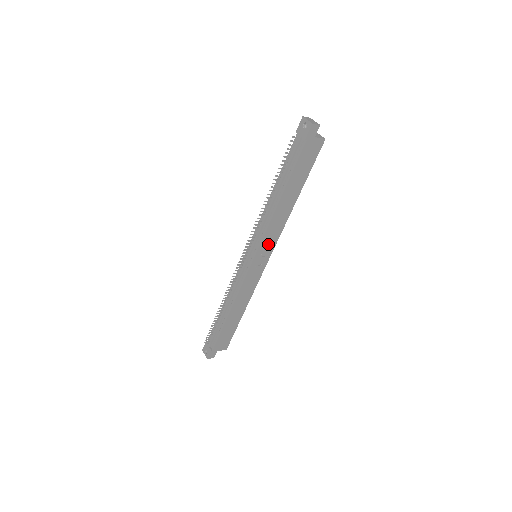
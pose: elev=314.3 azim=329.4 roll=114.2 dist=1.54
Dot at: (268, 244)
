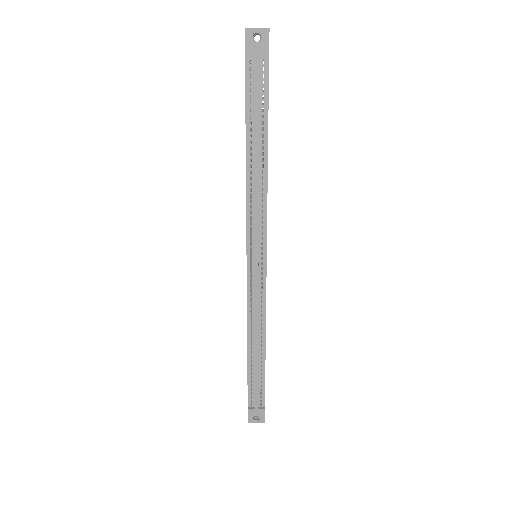
Dot at: occluded
